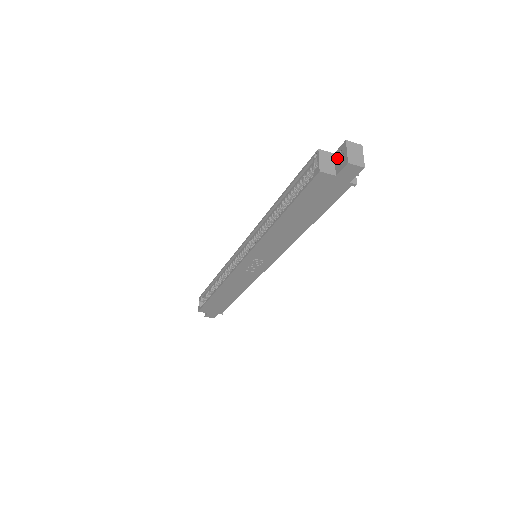
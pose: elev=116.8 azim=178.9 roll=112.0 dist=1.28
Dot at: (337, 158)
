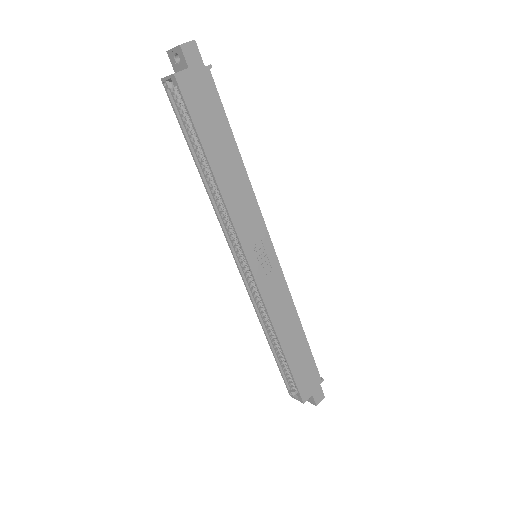
Dot at: (177, 67)
